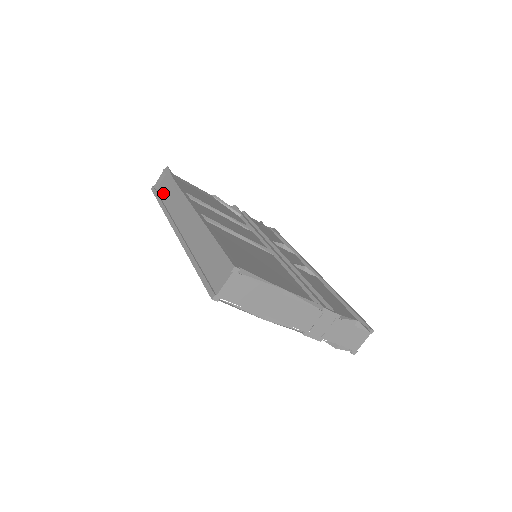
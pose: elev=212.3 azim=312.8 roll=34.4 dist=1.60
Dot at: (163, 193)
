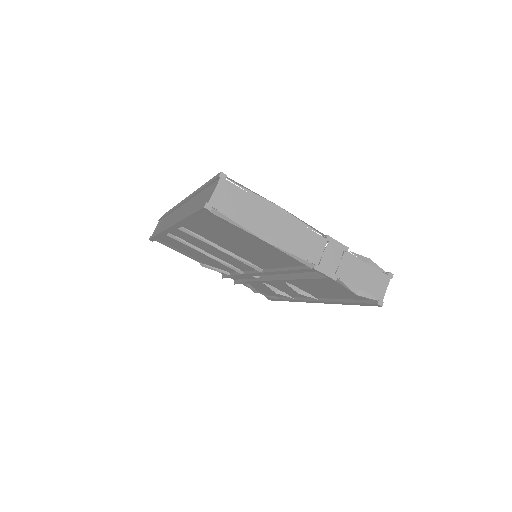
Dot at: (159, 229)
